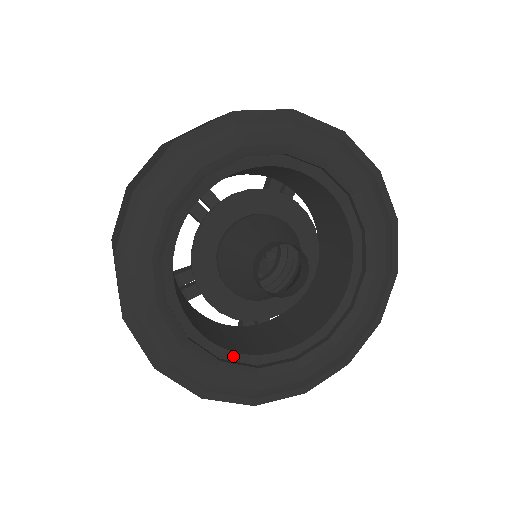
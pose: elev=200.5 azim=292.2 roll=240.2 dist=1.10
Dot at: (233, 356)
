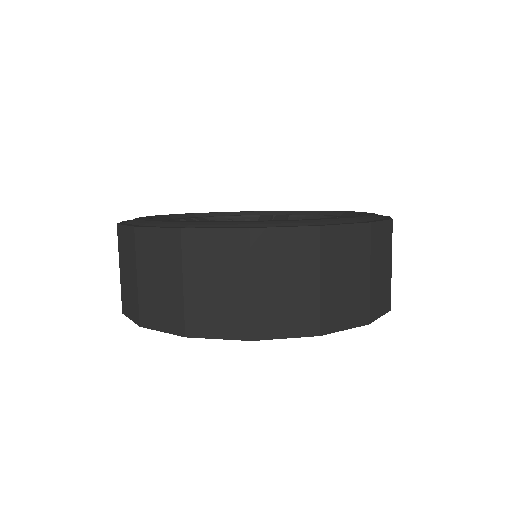
Dot at: occluded
